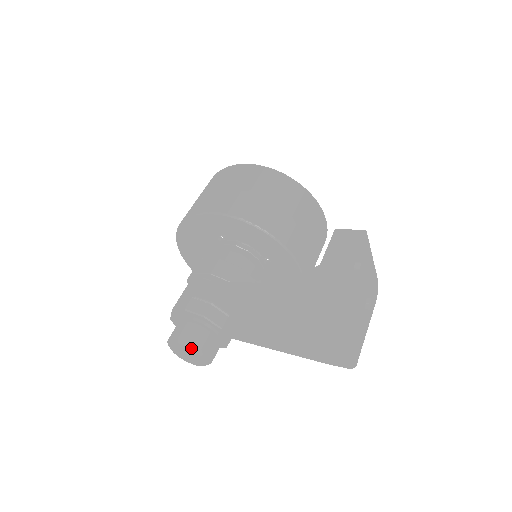
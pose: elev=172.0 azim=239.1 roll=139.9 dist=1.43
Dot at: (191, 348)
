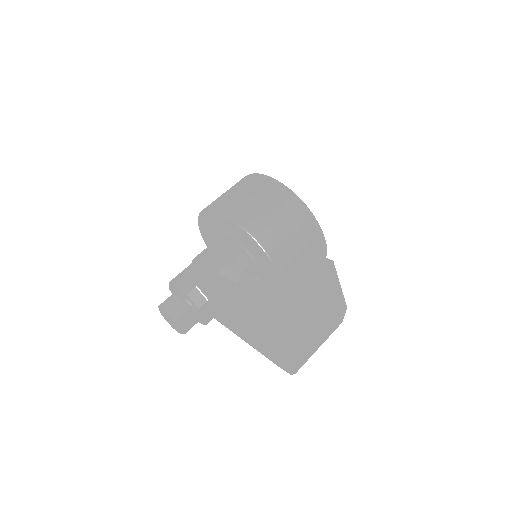
Dot at: (170, 317)
